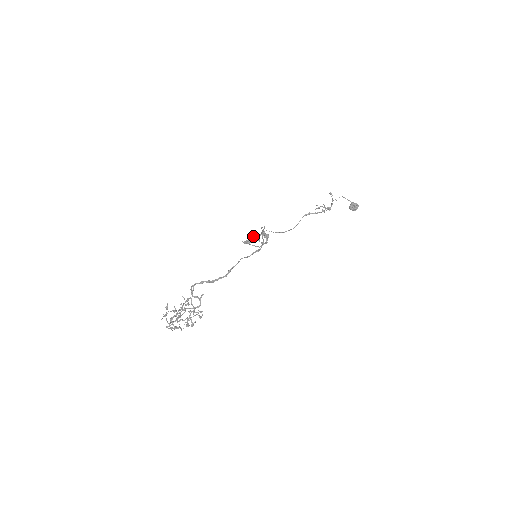
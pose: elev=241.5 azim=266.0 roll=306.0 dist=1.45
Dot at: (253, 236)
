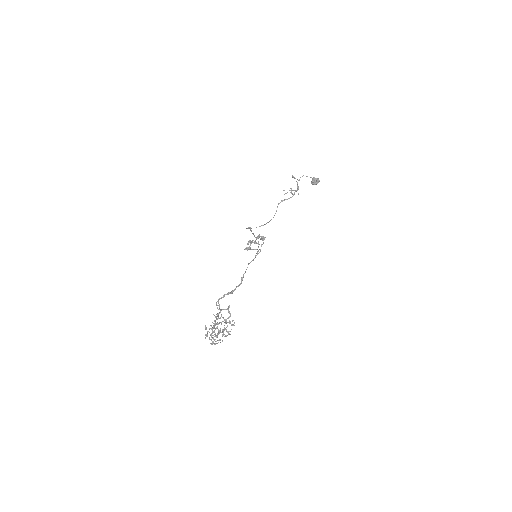
Dot at: (251, 242)
